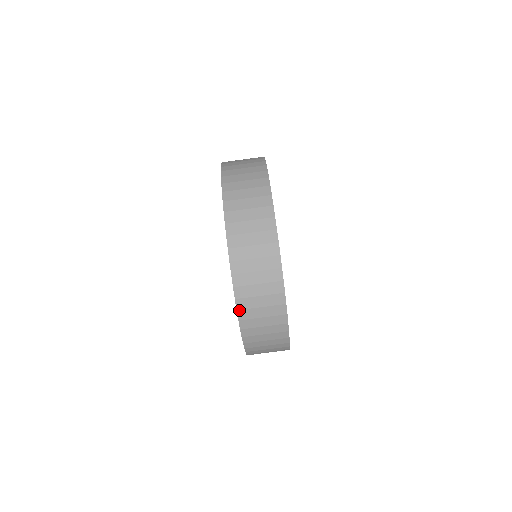
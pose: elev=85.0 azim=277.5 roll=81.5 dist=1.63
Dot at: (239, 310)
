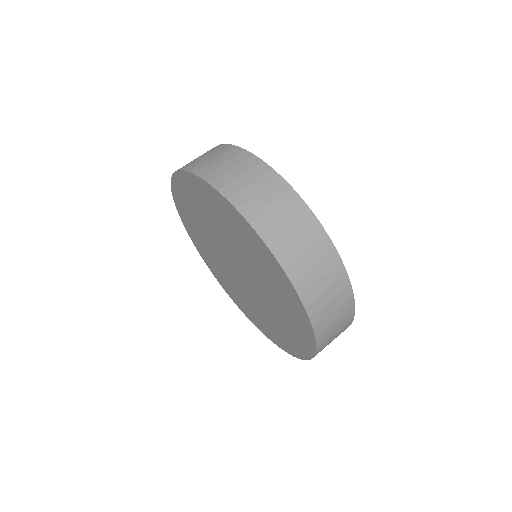
Dot at: (211, 182)
